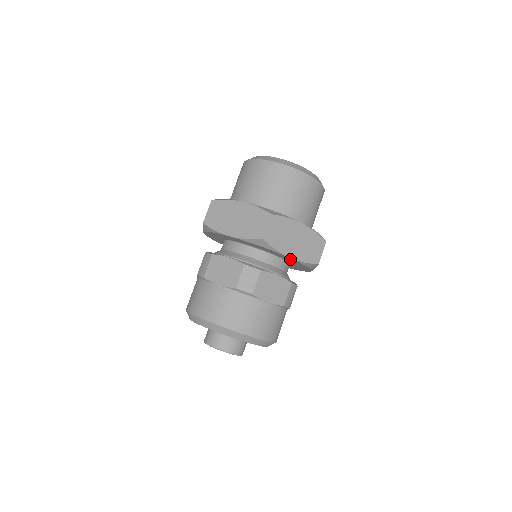
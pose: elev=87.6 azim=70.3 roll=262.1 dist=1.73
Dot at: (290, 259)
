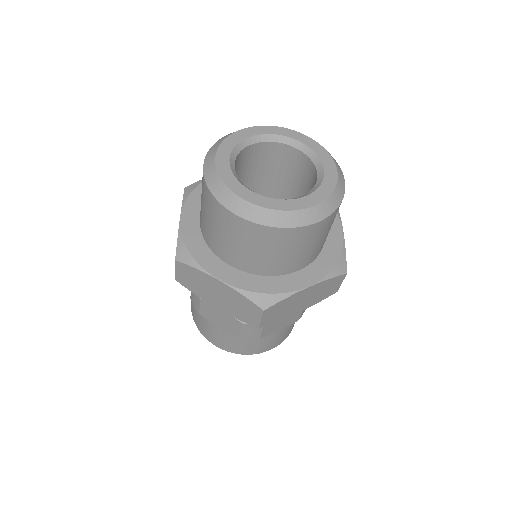
Dot at: occluded
